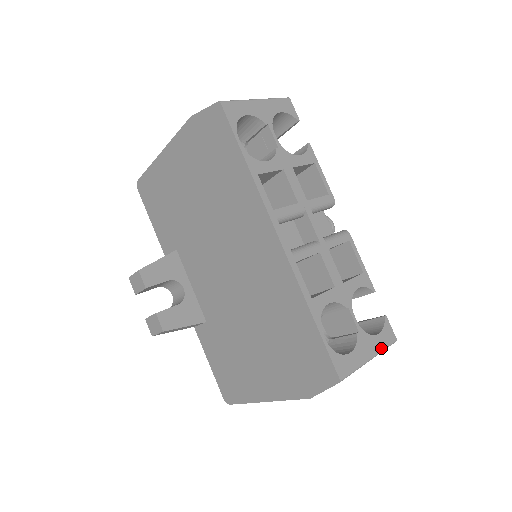
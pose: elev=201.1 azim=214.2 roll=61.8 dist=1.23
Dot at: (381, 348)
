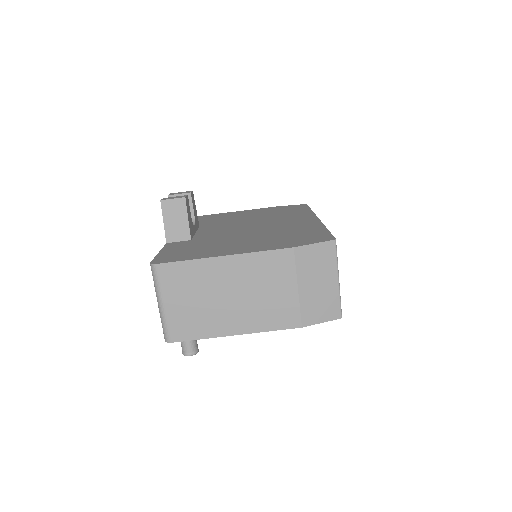
Dot at: occluded
